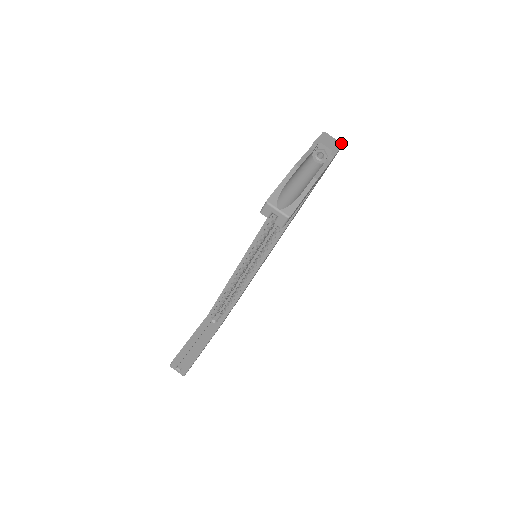
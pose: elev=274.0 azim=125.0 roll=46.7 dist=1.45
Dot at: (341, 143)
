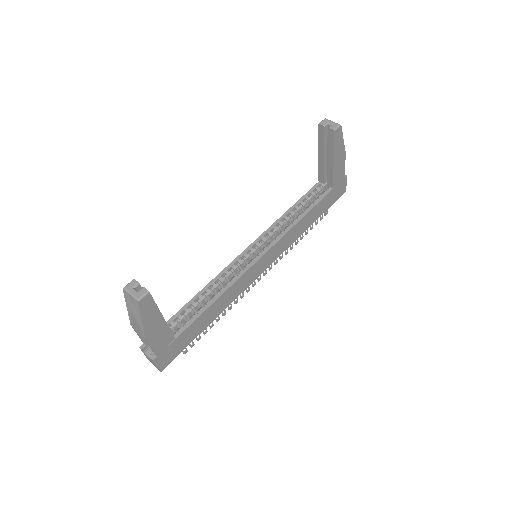
Dot at: (344, 191)
